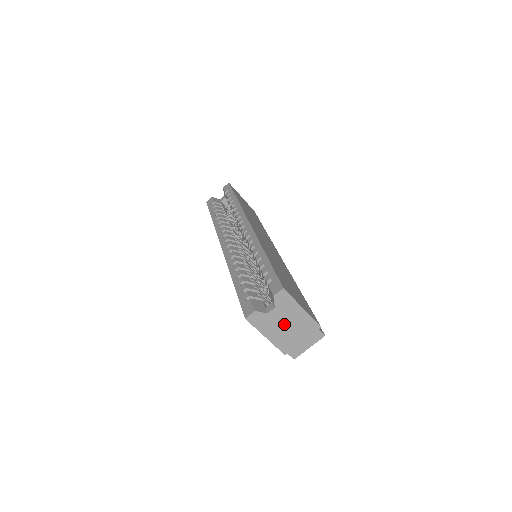
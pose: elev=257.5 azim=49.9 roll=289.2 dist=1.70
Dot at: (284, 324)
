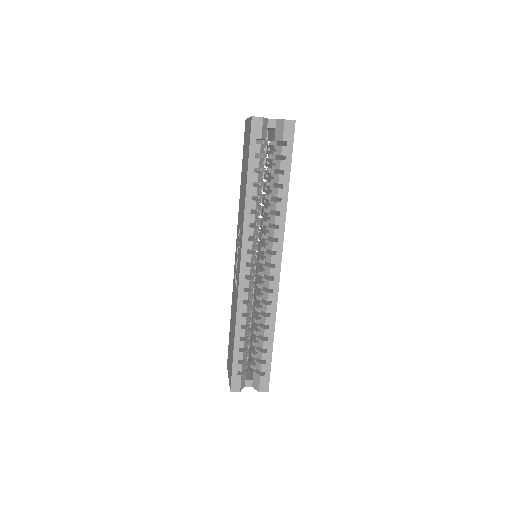
Dot at: occluded
